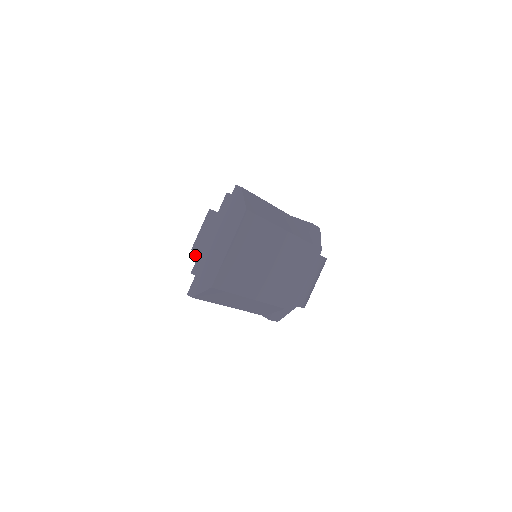
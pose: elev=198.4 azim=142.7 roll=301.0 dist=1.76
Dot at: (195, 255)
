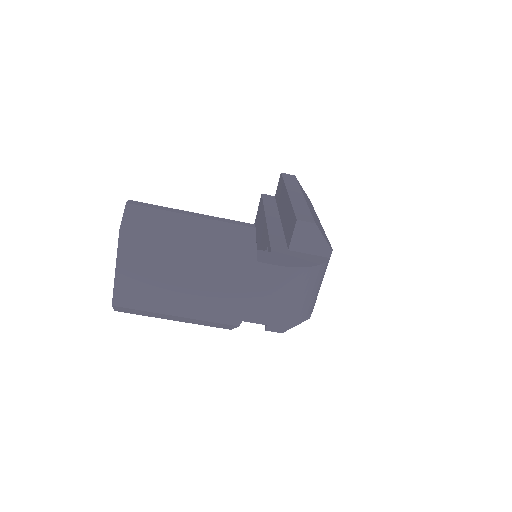
Dot at: occluded
